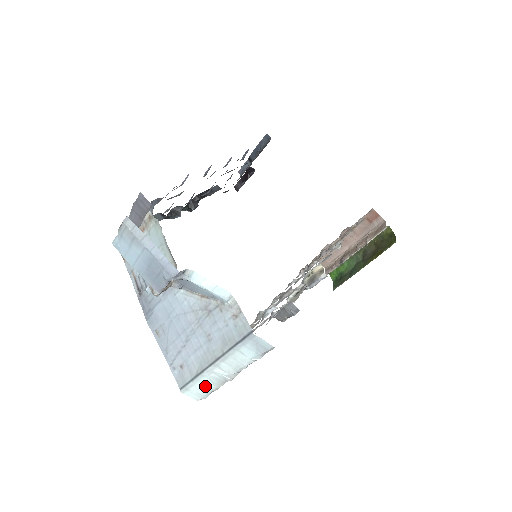
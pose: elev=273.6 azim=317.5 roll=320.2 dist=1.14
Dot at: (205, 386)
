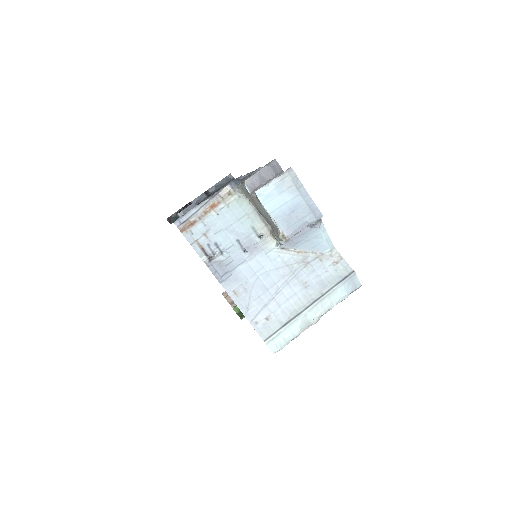
Dot at: (291, 333)
